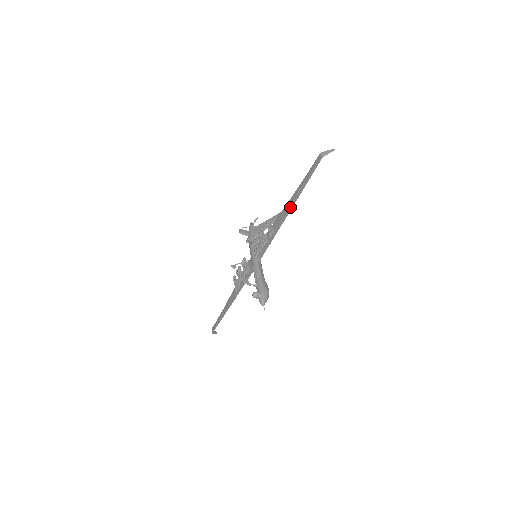
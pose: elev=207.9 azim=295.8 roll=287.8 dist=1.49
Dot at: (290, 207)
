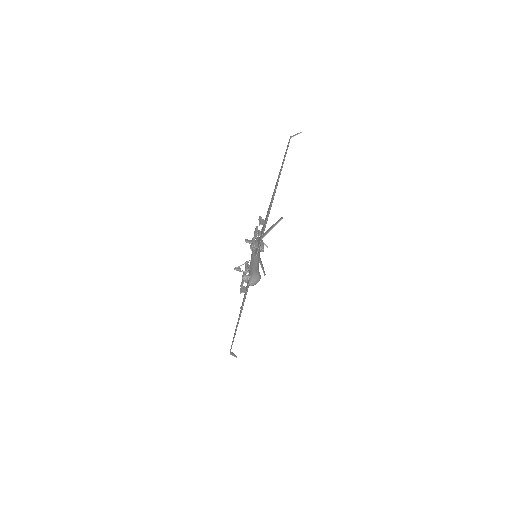
Dot at: (273, 194)
